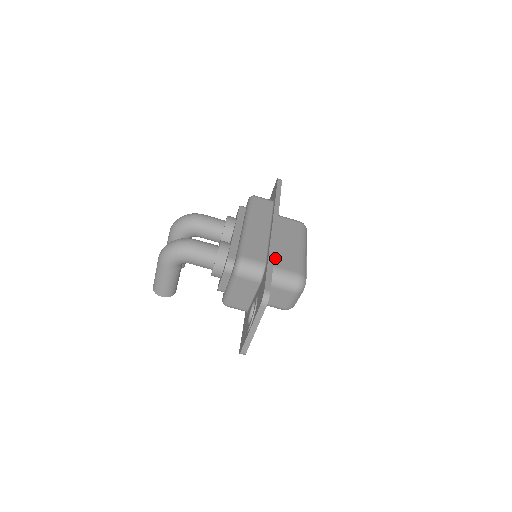
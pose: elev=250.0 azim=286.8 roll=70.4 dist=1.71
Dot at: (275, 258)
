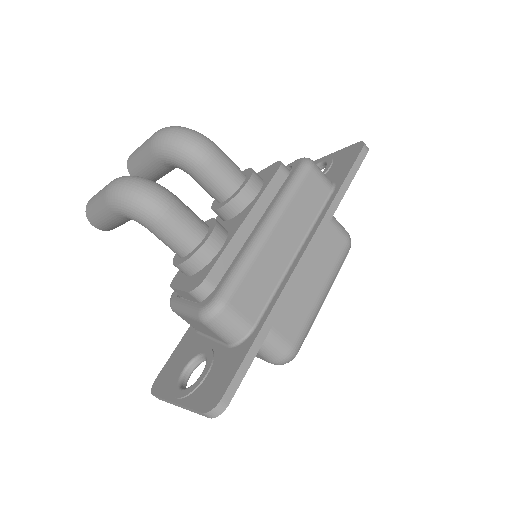
Dot at: occluded
